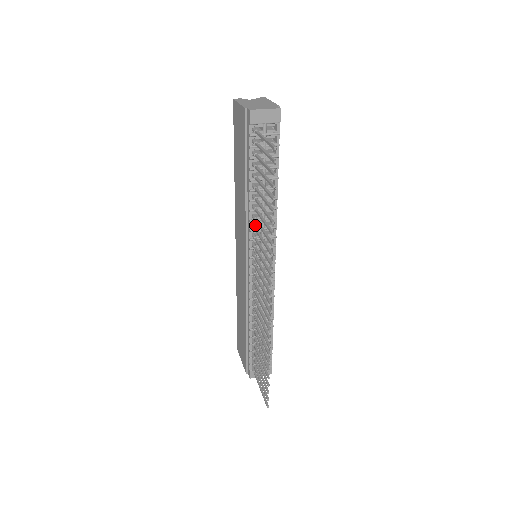
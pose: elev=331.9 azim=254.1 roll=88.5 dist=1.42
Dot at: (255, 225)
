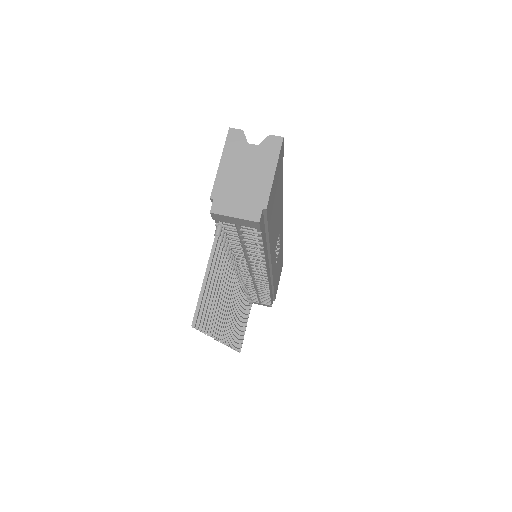
Dot at: (236, 265)
